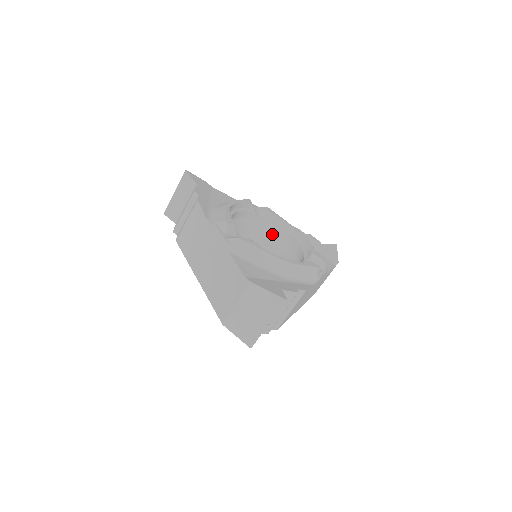
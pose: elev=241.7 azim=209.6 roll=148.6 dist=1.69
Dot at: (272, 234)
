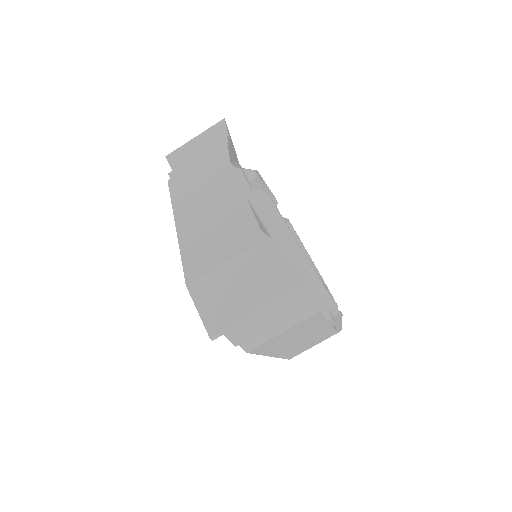
Dot at: occluded
